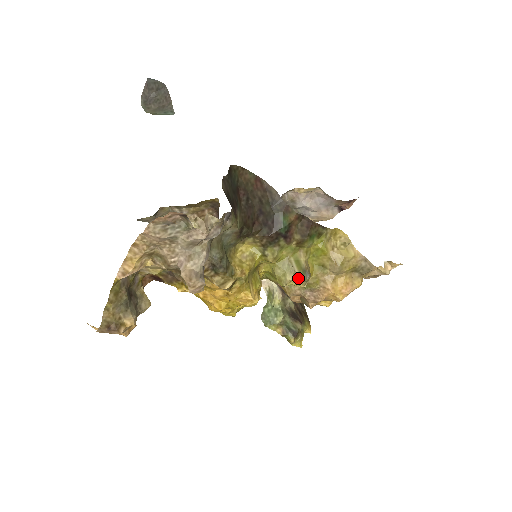
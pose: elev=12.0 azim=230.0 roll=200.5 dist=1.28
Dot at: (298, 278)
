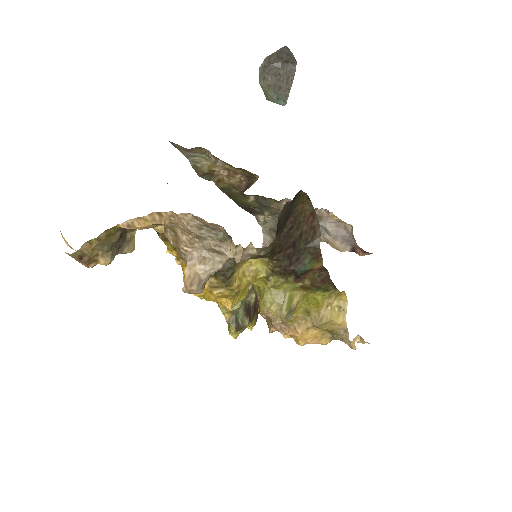
Dot at: (281, 314)
